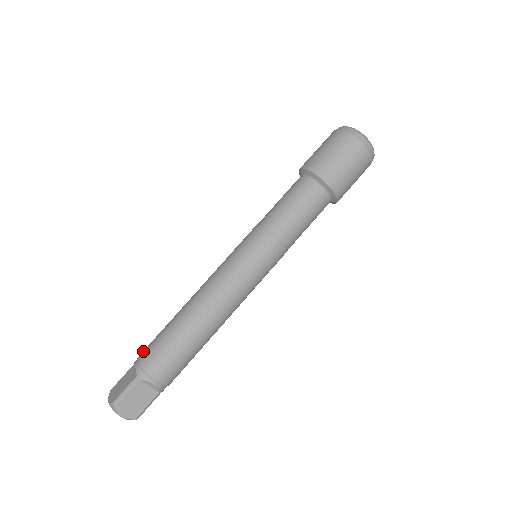
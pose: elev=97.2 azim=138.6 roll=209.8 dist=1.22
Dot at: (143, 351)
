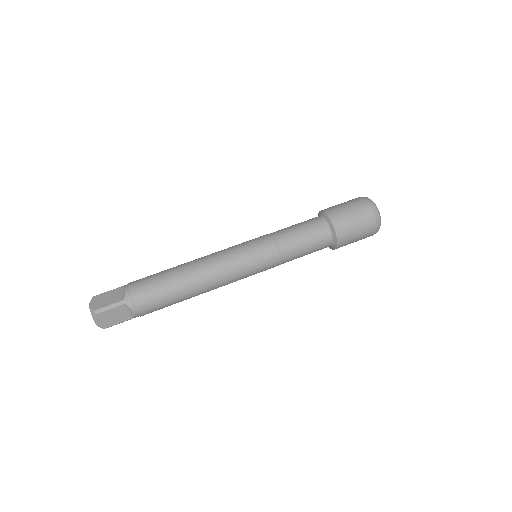
Dot at: occluded
